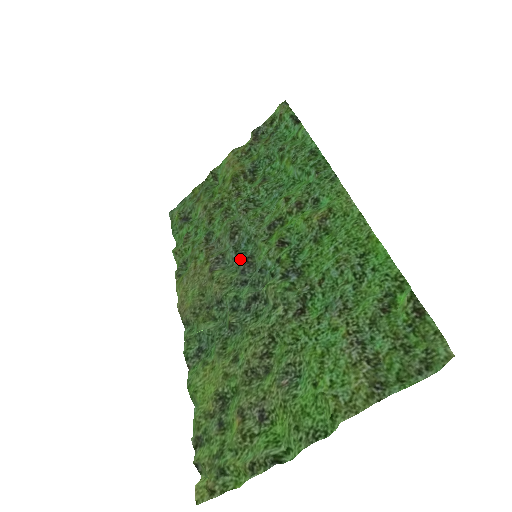
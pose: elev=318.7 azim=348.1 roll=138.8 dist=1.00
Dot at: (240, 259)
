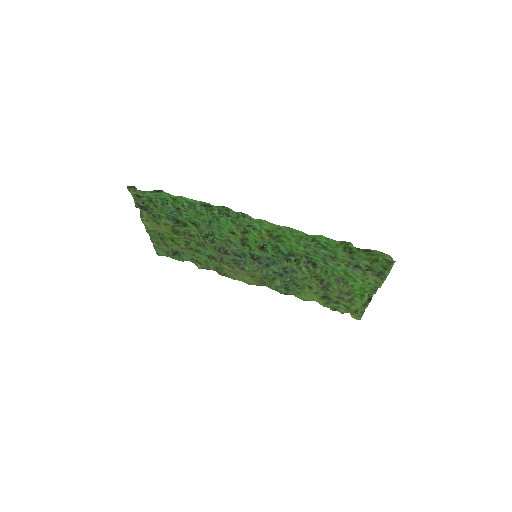
Dot at: occluded
